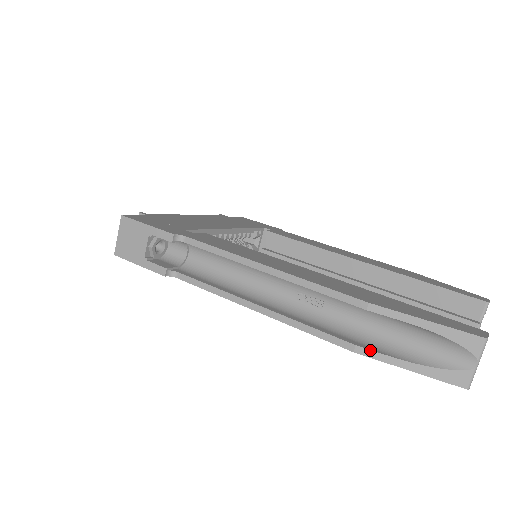
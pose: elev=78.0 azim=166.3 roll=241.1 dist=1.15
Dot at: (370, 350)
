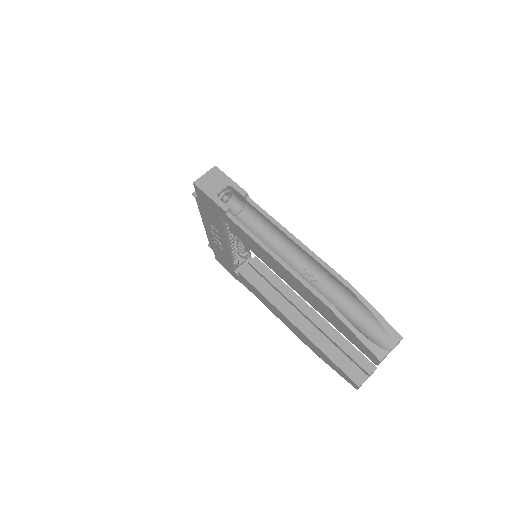
Dot at: occluded
